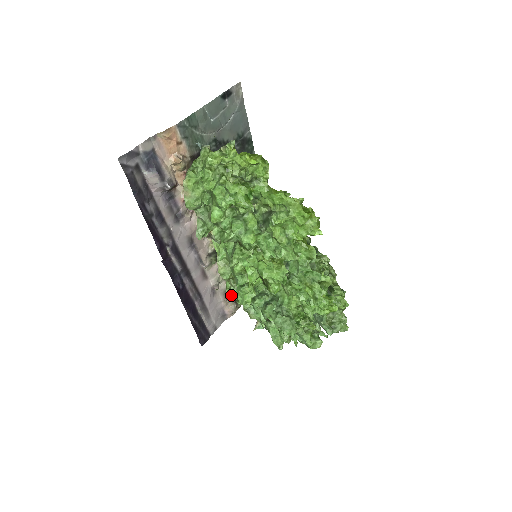
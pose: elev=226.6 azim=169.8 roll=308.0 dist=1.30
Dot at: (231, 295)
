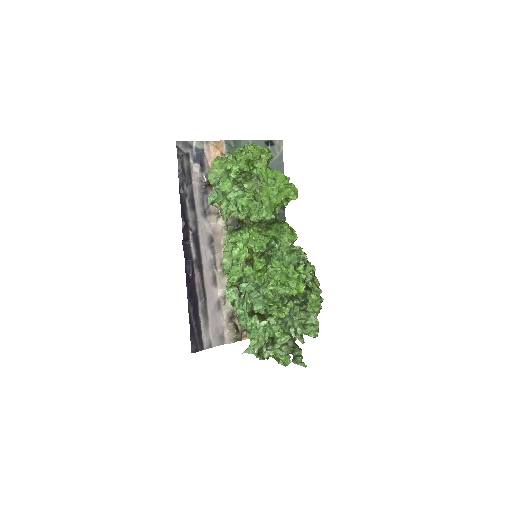
Dot at: (229, 297)
